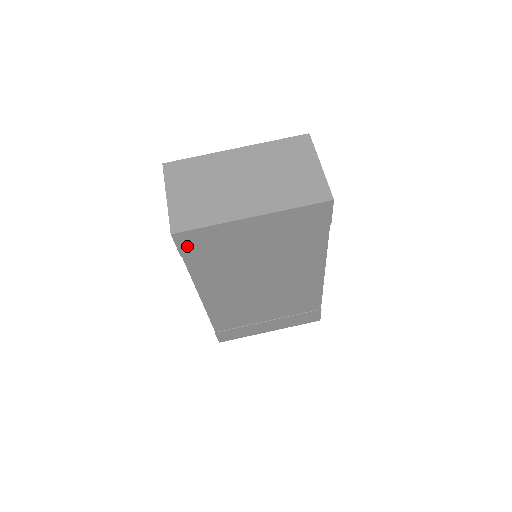
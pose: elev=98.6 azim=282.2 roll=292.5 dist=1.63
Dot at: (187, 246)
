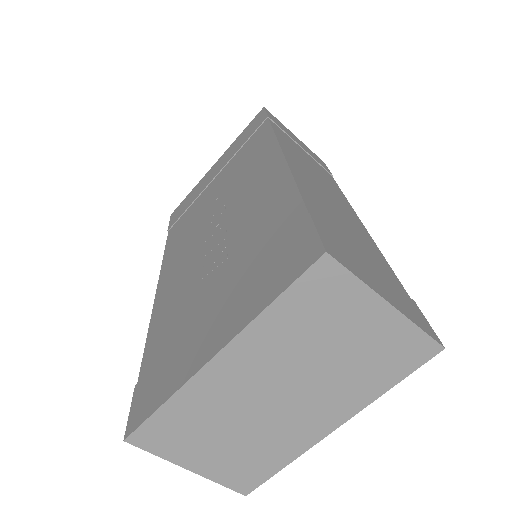
Dot at: occluded
